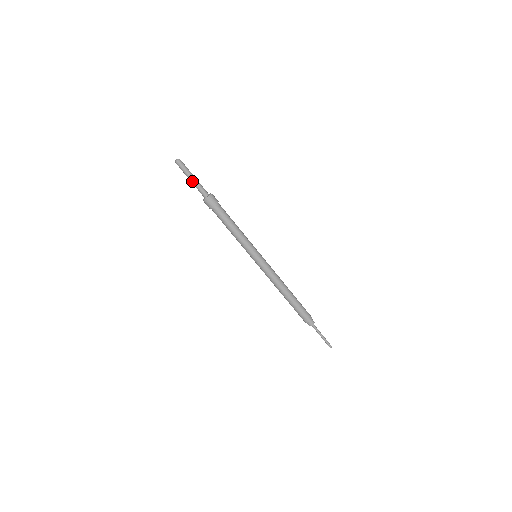
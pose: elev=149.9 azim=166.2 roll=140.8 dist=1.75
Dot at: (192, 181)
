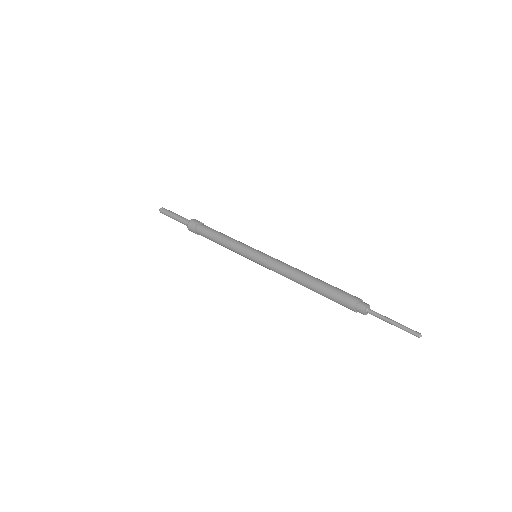
Dot at: (175, 219)
